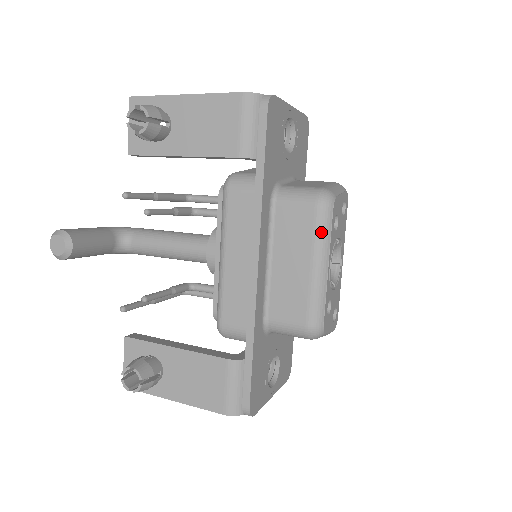
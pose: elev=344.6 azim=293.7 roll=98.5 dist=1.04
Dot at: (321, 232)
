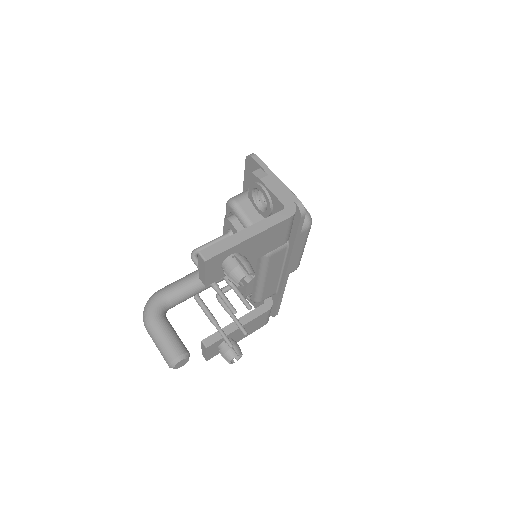
Dot at: occluded
